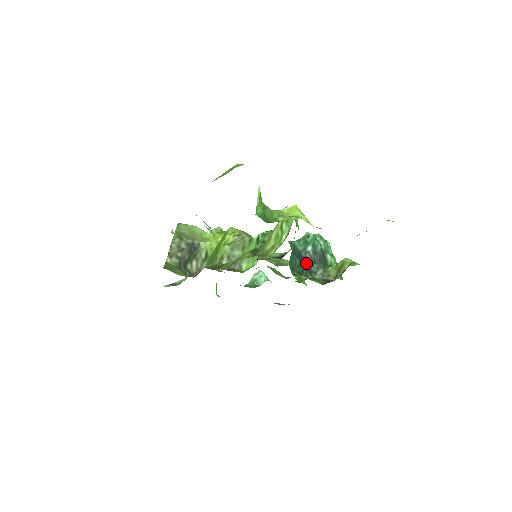
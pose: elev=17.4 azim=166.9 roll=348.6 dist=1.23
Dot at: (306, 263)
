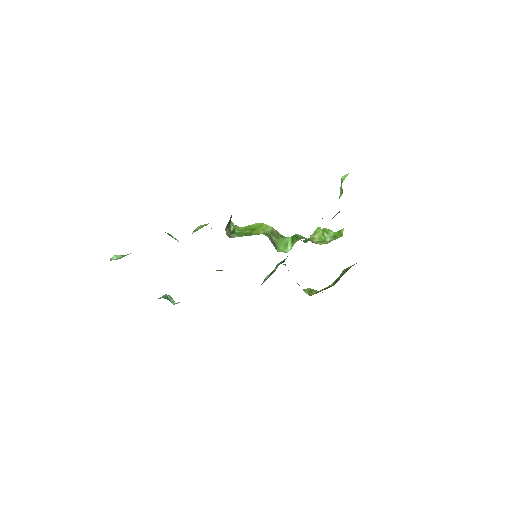
Dot at: occluded
